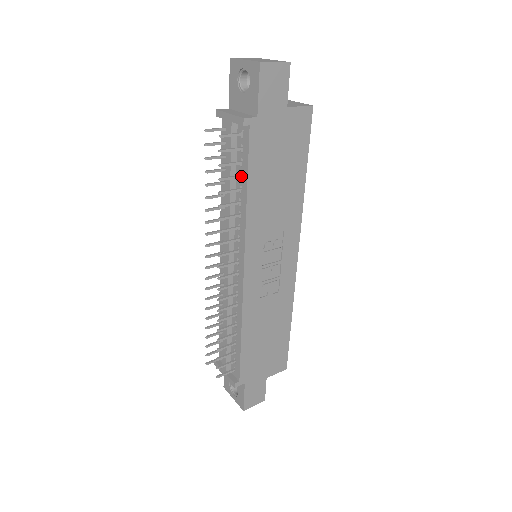
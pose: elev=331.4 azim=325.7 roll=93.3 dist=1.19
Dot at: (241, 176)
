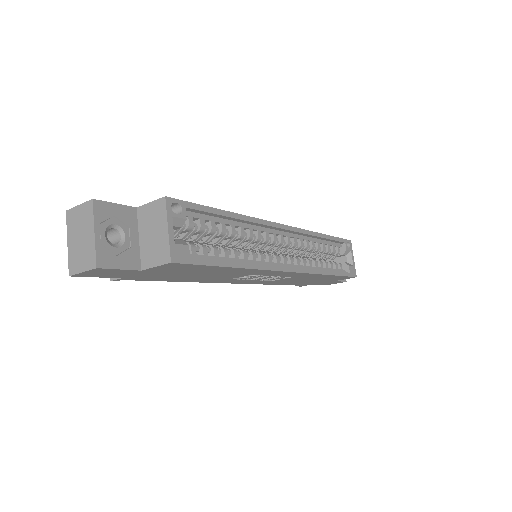
Dot at: occluded
